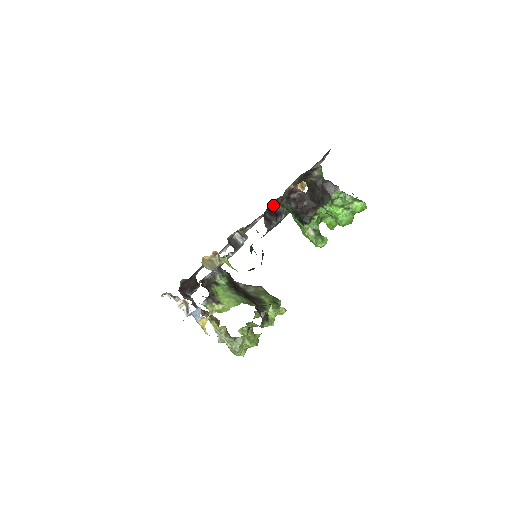
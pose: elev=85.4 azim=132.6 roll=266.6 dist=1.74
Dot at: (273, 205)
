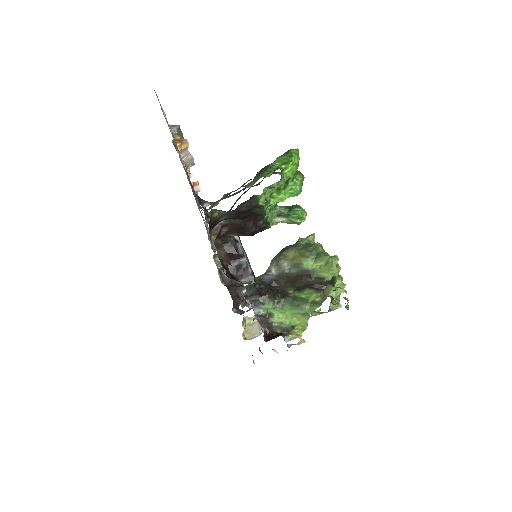
Dot at: occluded
